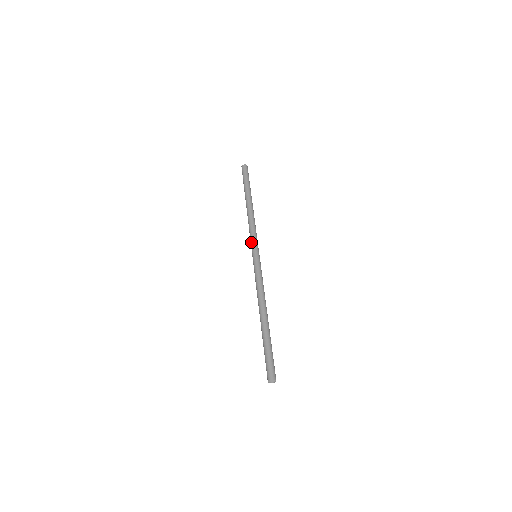
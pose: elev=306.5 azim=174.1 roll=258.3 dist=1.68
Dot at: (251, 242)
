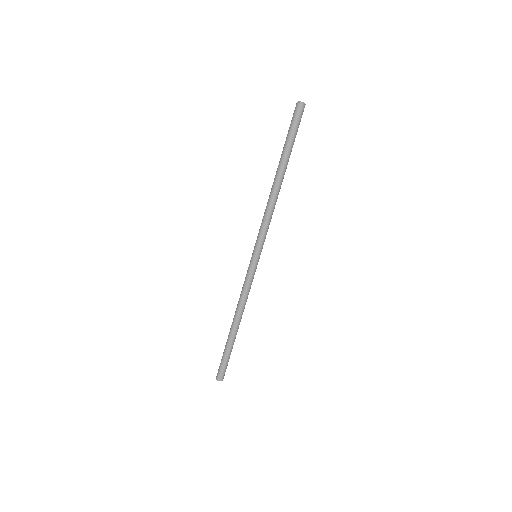
Dot at: (257, 238)
